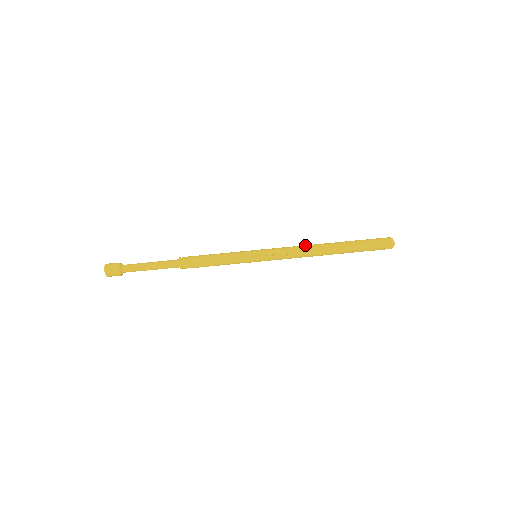
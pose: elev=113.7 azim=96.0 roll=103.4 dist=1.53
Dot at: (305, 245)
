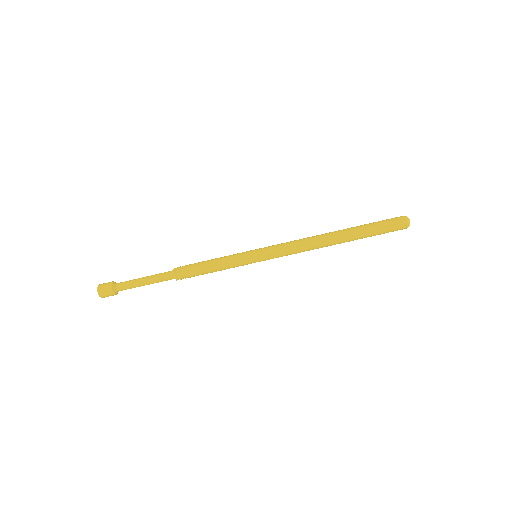
Dot at: (311, 245)
